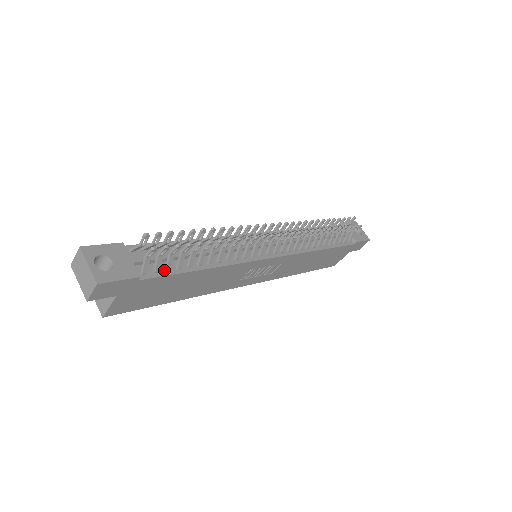
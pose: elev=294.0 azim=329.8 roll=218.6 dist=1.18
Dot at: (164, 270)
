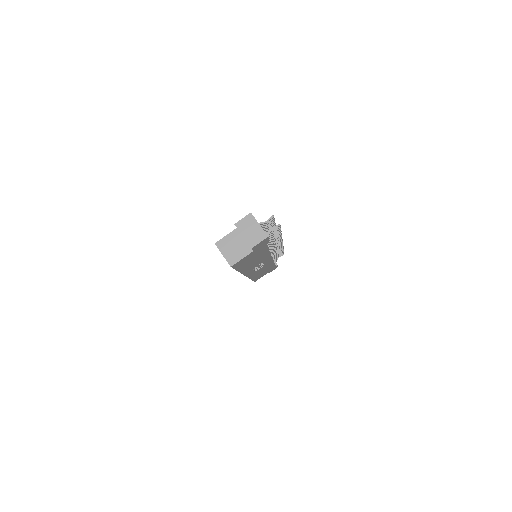
Dot at: occluded
